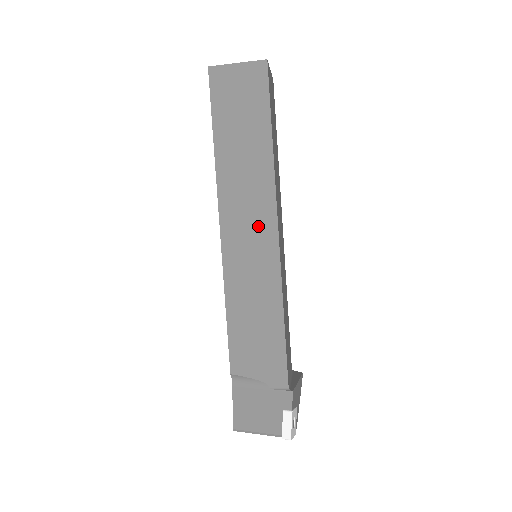
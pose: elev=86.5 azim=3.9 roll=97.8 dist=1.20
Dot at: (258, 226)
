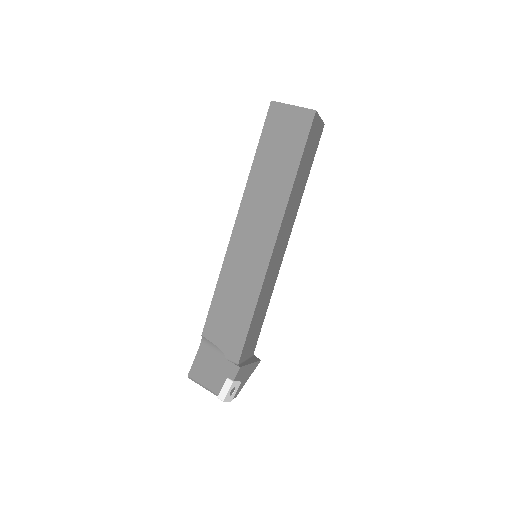
Dot at: (262, 234)
